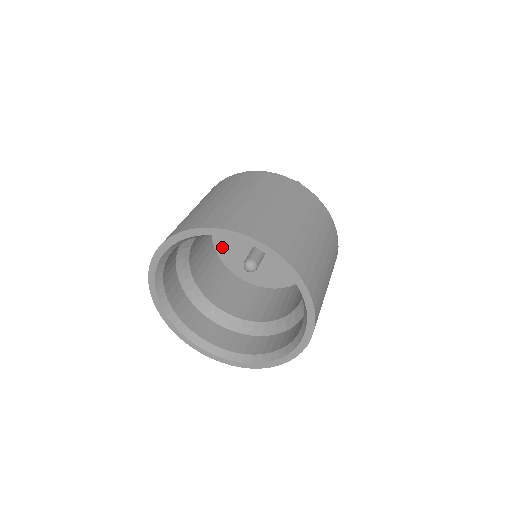
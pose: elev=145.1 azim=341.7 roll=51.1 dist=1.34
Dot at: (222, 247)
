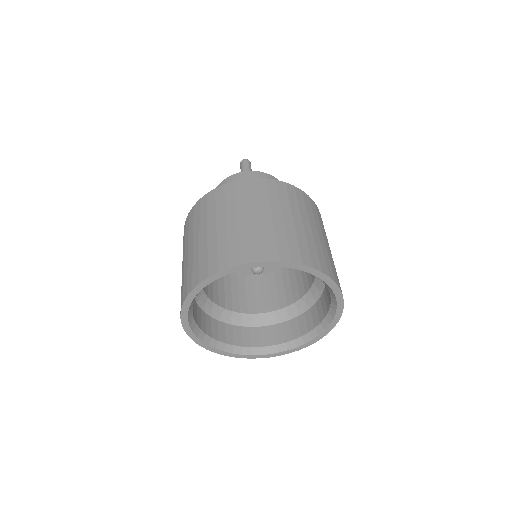
Dot at: occluded
